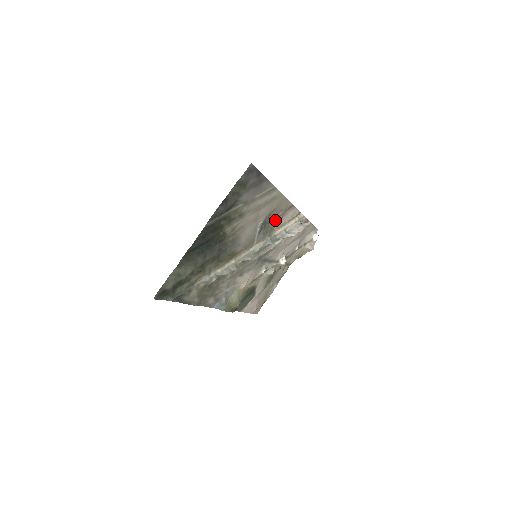
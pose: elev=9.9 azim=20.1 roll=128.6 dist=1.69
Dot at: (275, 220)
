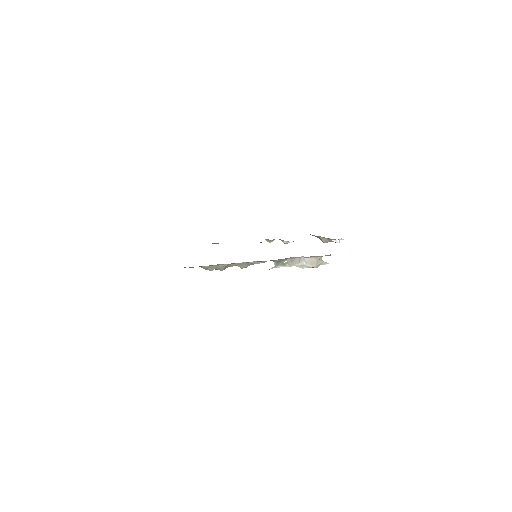
Dot at: occluded
